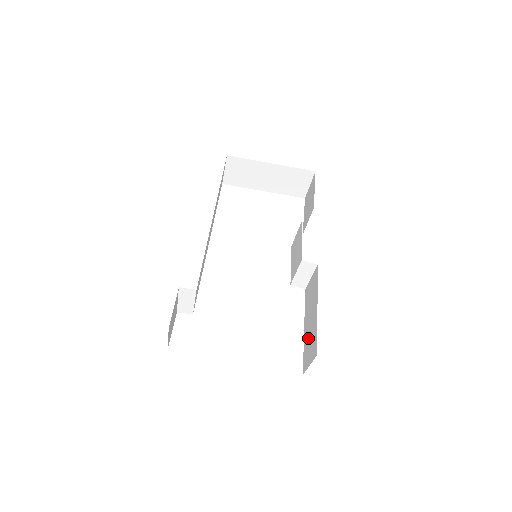
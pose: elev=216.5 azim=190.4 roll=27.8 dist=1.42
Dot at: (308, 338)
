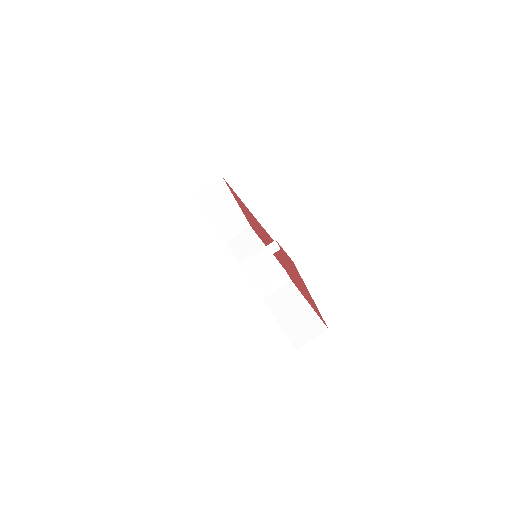
Dot at: (296, 325)
